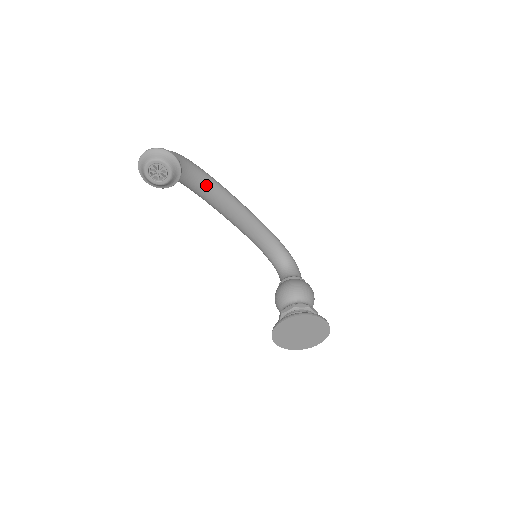
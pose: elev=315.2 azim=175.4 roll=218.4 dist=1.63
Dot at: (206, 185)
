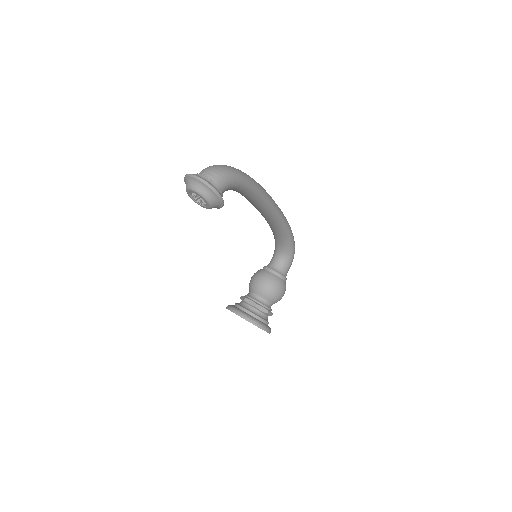
Dot at: (249, 196)
